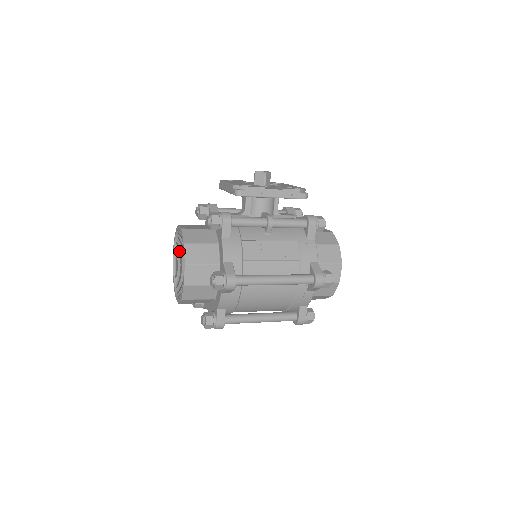
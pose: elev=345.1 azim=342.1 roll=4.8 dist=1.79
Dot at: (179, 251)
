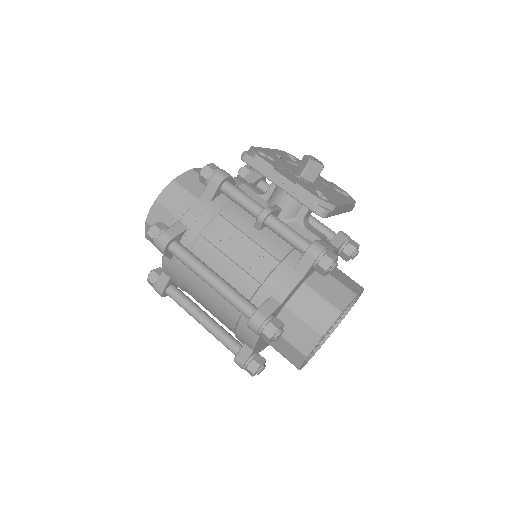
Dot at: occluded
